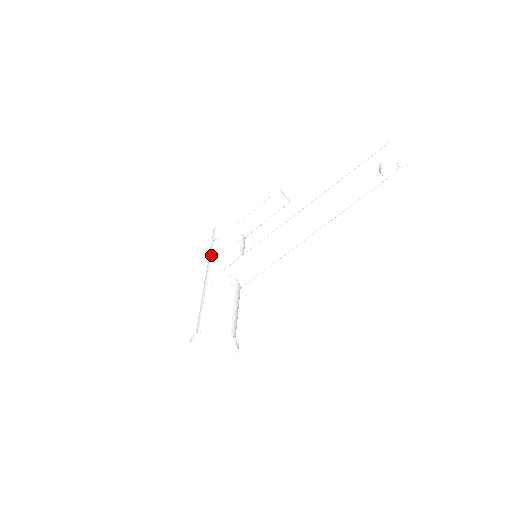
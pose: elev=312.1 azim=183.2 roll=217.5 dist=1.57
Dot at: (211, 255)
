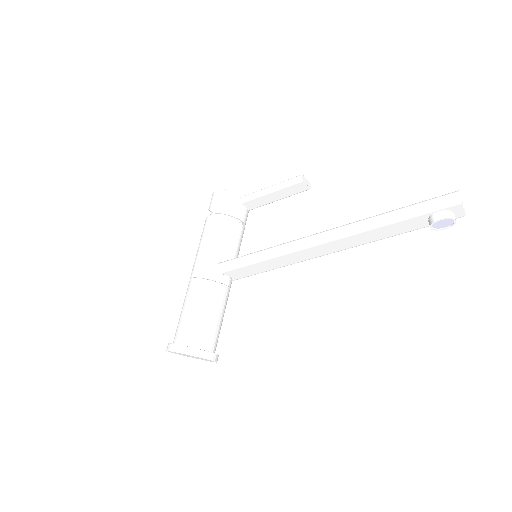
Dot at: (205, 236)
